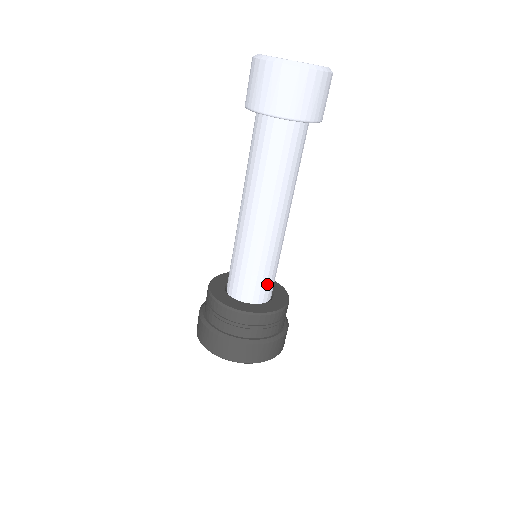
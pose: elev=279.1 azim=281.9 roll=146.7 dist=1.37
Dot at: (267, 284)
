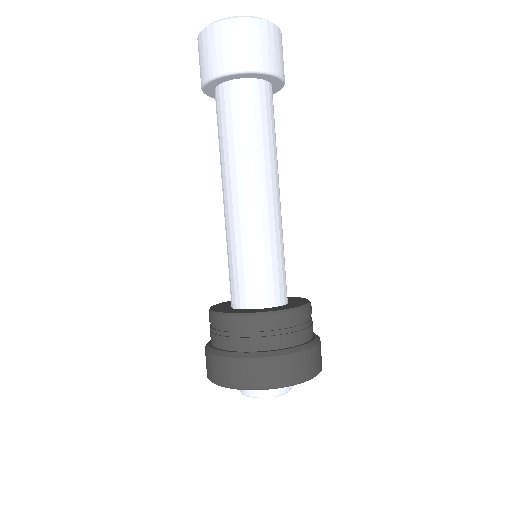
Dot at: (279, 280)
